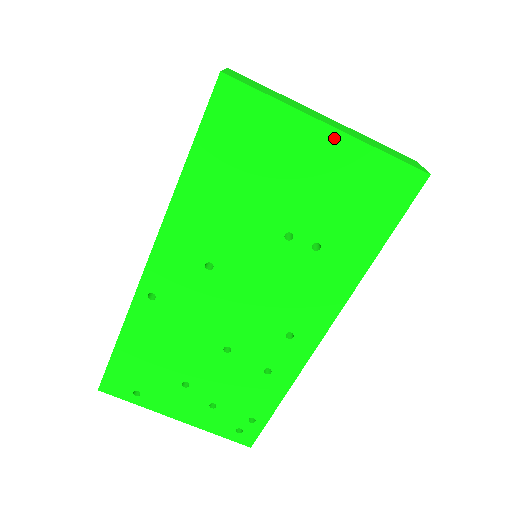
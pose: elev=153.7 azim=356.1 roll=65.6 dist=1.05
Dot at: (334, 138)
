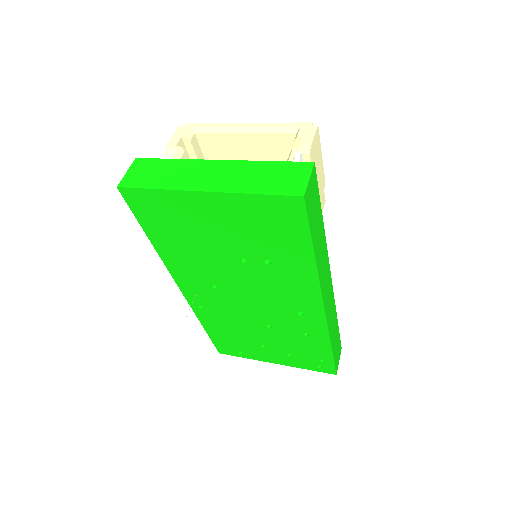
Dot at: (214, 198)
